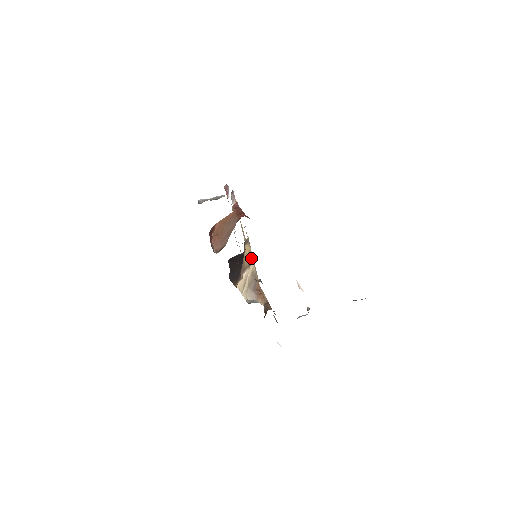
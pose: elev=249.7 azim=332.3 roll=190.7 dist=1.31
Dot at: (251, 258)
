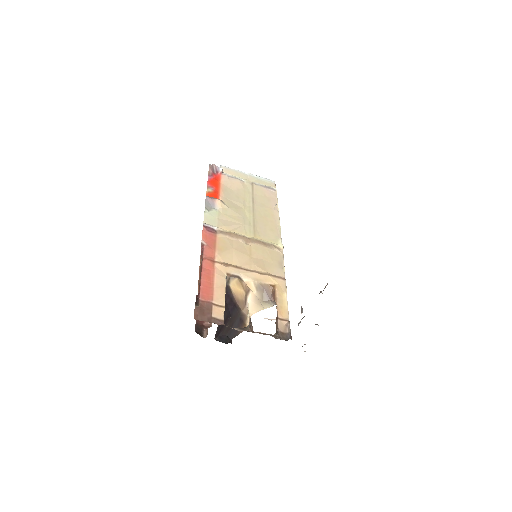
Dot at: (245, 281)
